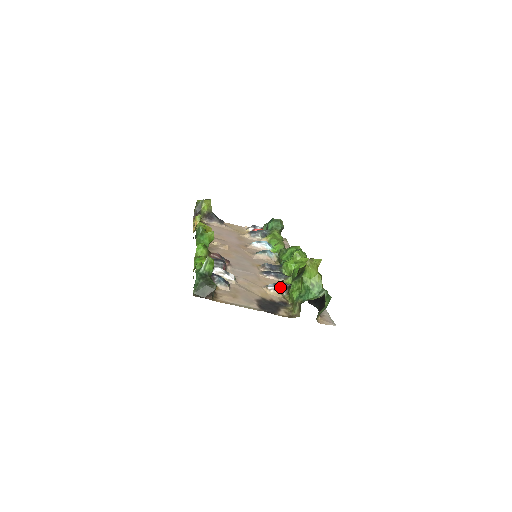
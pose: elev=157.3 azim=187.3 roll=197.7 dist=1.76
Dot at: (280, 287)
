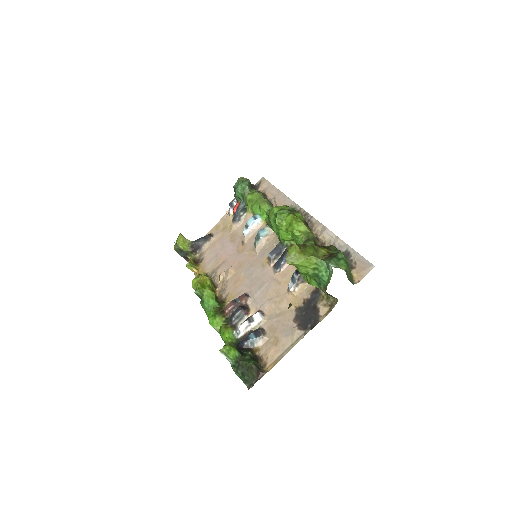
Dot at: (298, 279)
